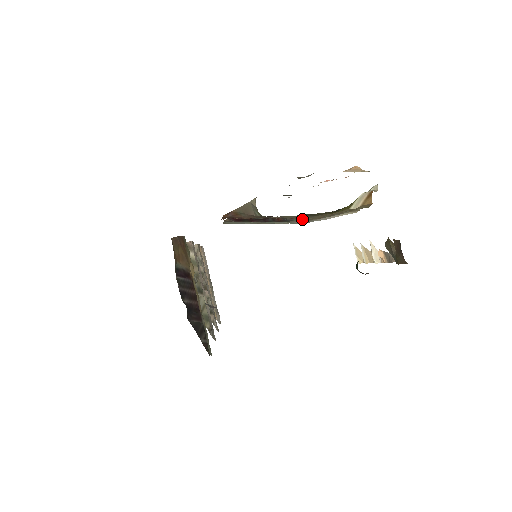
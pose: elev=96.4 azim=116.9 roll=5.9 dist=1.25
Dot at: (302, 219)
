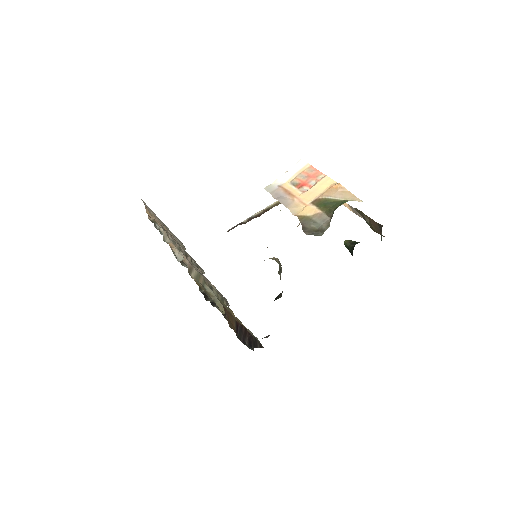
Dot at: occluded
